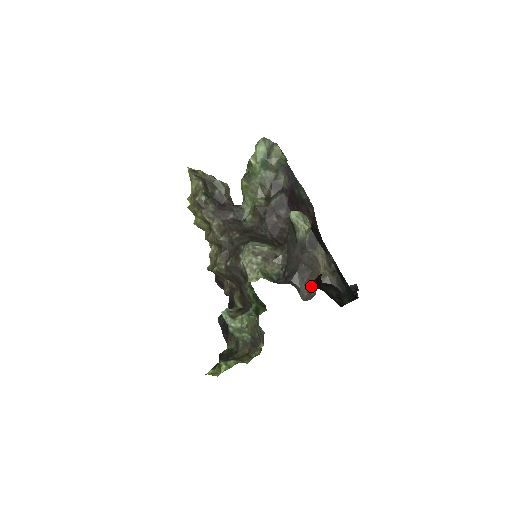
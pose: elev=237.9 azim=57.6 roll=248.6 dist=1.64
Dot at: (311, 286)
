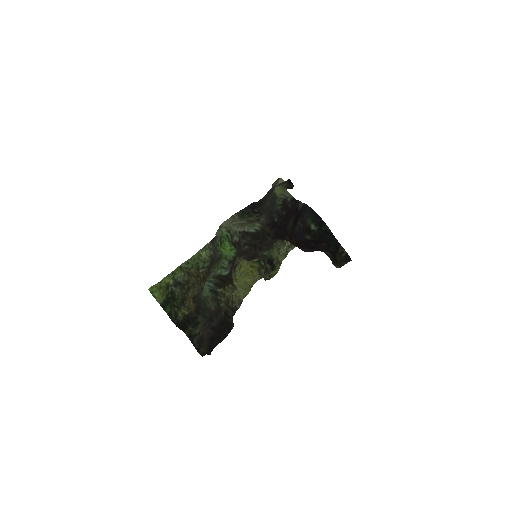
Dot at: (266, 195)
